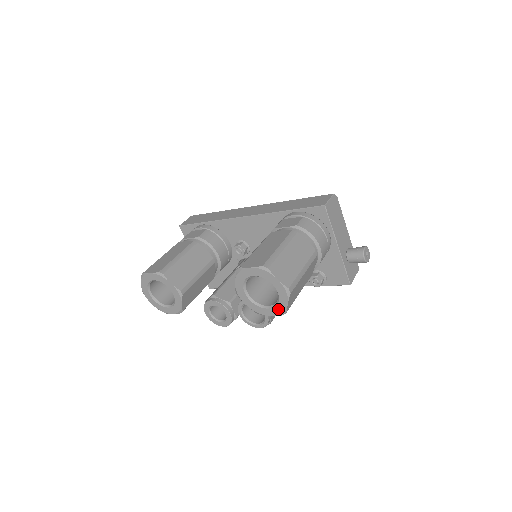
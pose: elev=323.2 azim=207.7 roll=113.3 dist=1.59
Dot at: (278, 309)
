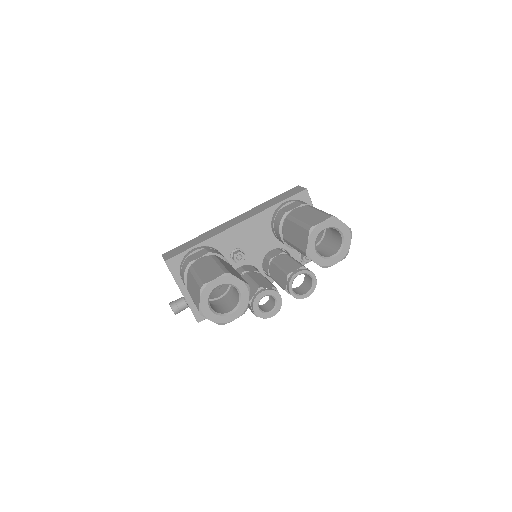
Dot at: (343, 253)
